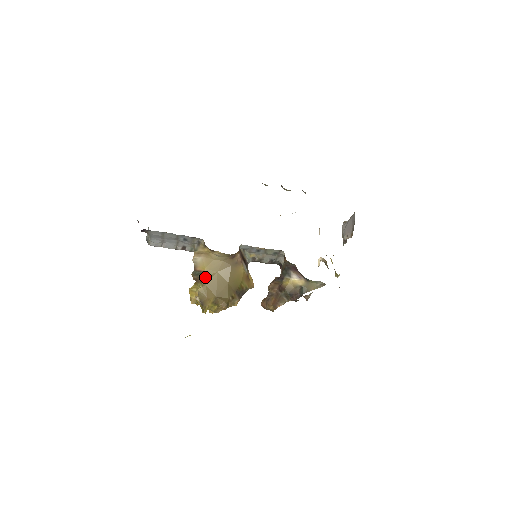
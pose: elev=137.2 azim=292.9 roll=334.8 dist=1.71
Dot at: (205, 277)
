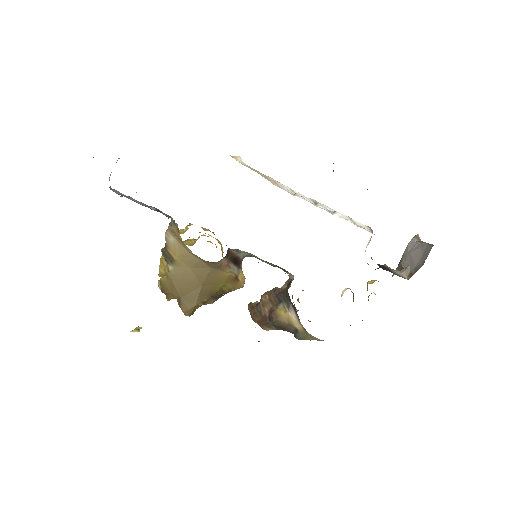
Dot at: (173, 267)
